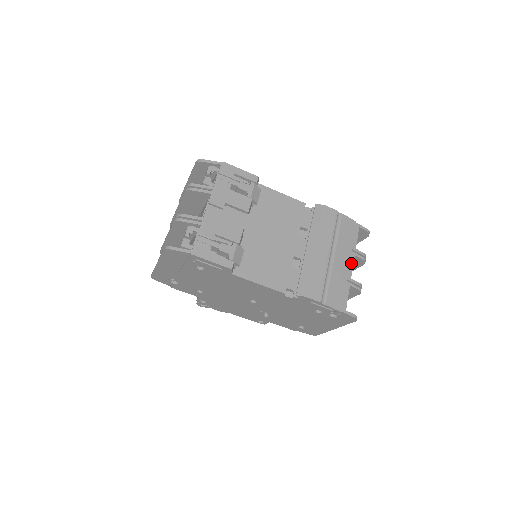
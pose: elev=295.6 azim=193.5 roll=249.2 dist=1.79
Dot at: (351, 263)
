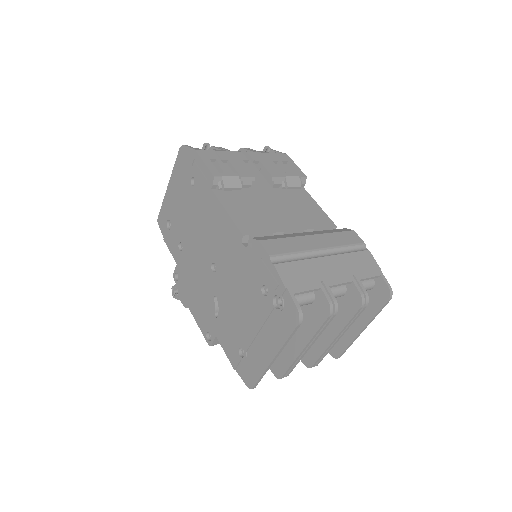
Dot at: (342, 280)
